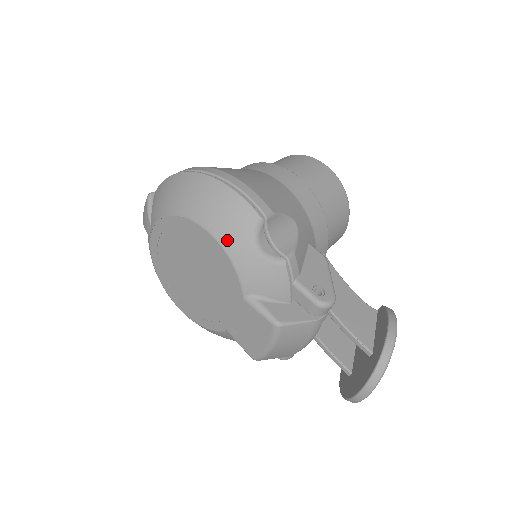
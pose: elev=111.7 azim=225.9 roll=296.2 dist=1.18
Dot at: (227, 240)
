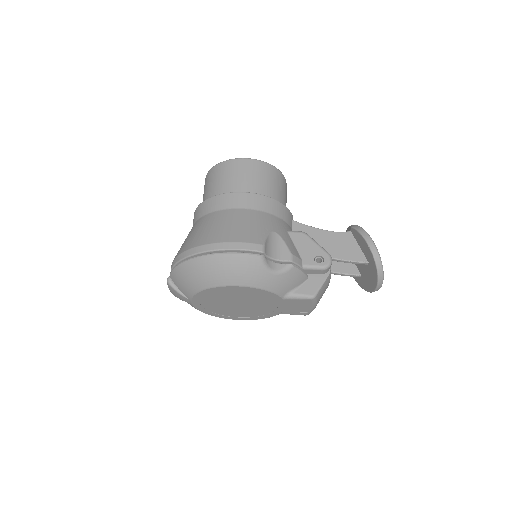
Dot at: (253, 282)
